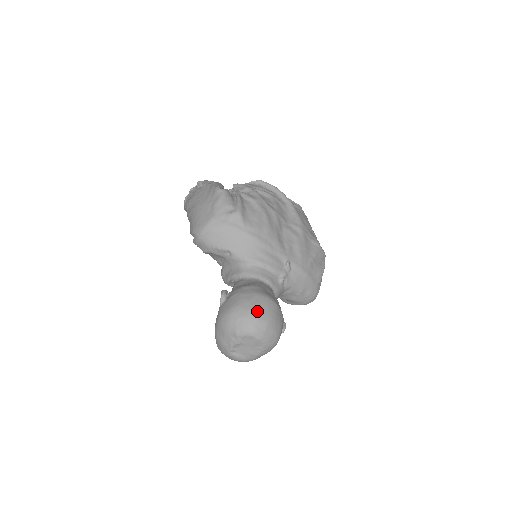
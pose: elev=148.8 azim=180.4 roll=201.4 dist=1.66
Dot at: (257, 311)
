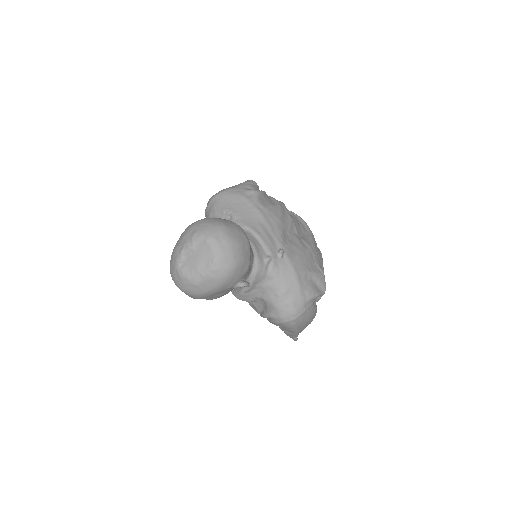
Dot at: (225, 225)
